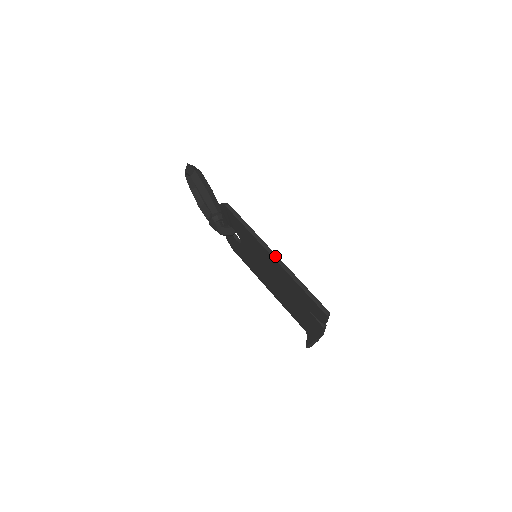
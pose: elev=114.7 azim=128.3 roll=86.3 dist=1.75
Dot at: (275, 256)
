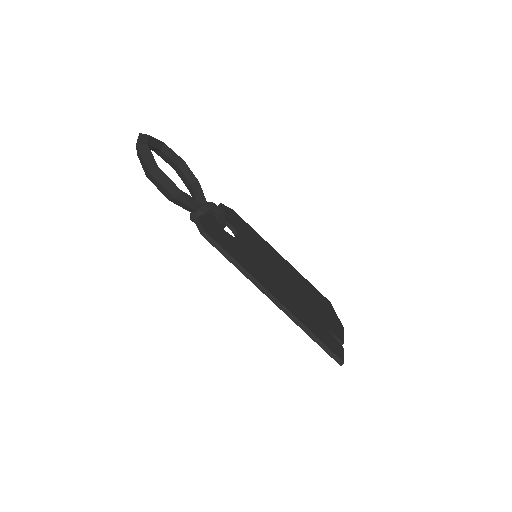
Dot at: (275, 300)
